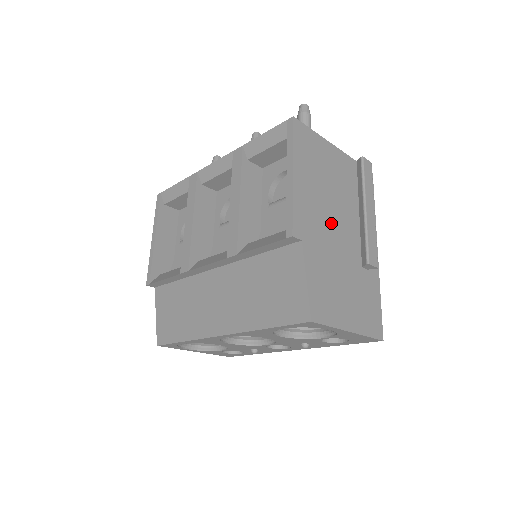
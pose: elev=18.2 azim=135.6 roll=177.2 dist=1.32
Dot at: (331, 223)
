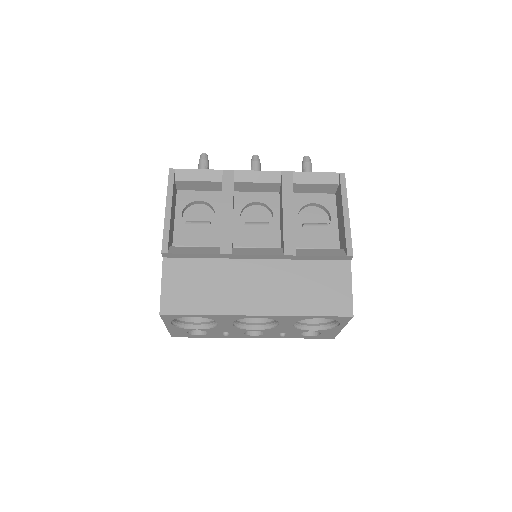
Dot at: occluded
